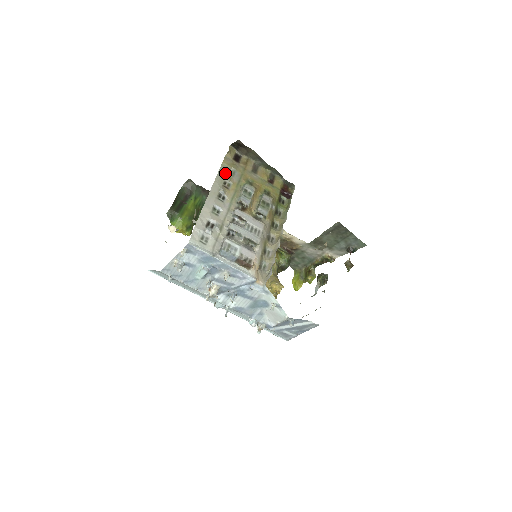
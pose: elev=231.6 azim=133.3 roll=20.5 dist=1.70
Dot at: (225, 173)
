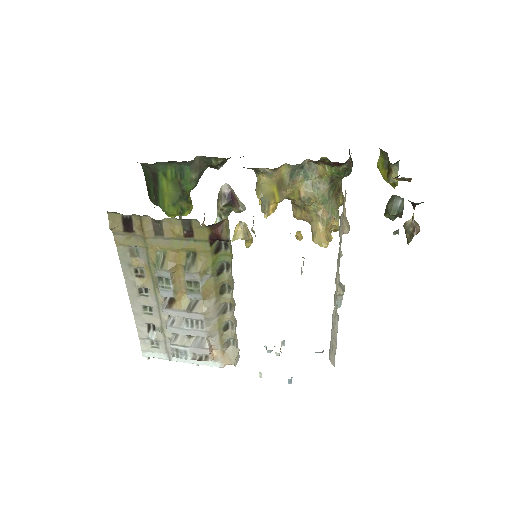
Dot at: (127, 259)
